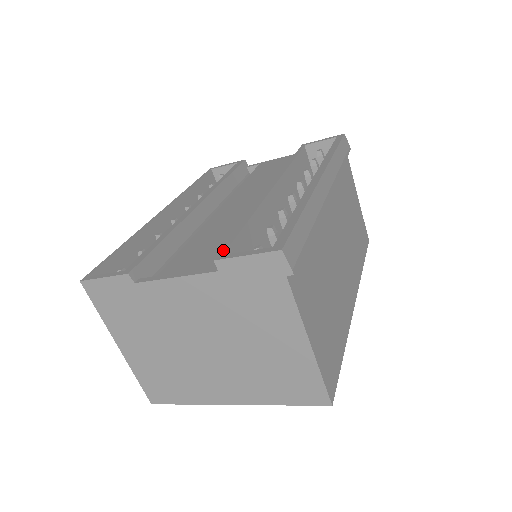
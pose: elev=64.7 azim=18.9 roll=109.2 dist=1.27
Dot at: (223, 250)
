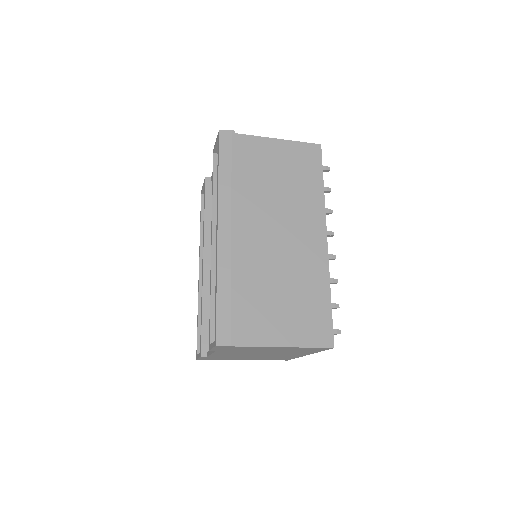
Dot at: (209, 339)
